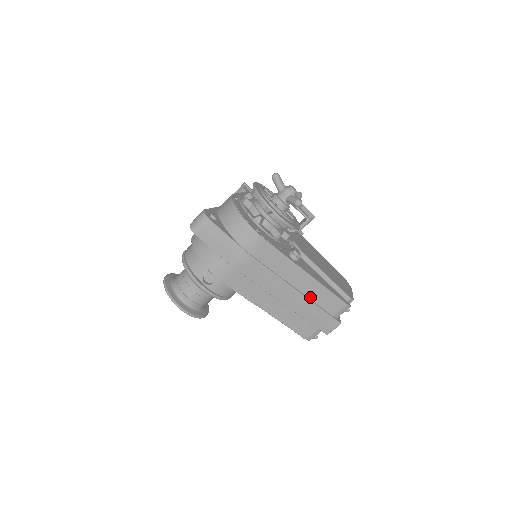
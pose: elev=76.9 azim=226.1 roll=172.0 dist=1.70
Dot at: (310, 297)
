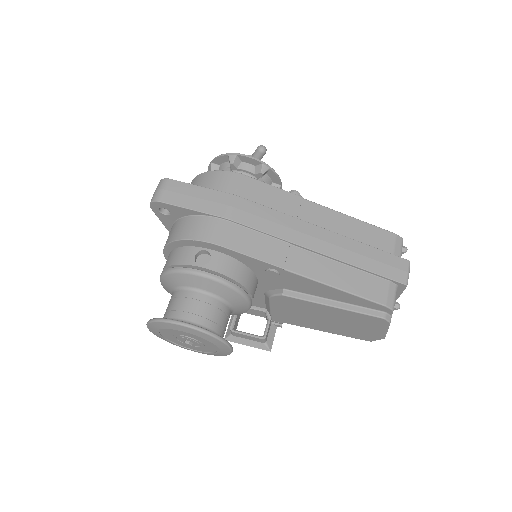
Dot at: (345, 236)
